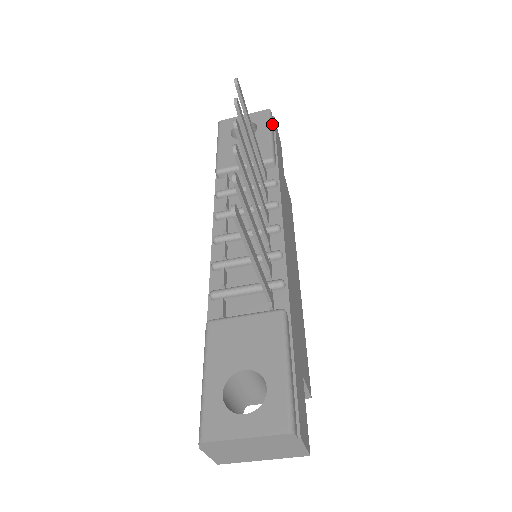
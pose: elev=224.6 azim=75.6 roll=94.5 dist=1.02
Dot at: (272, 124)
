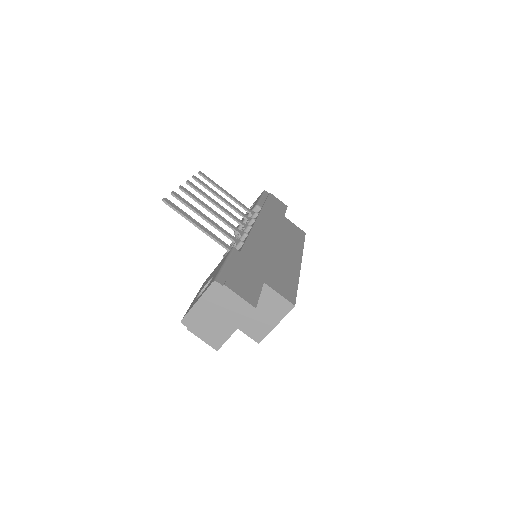
Dot at: (265, 195)
